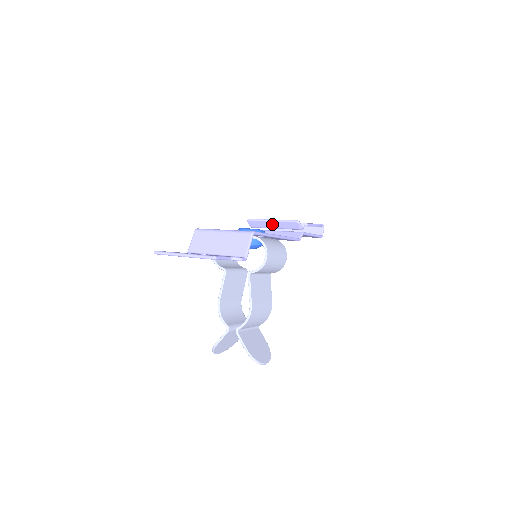
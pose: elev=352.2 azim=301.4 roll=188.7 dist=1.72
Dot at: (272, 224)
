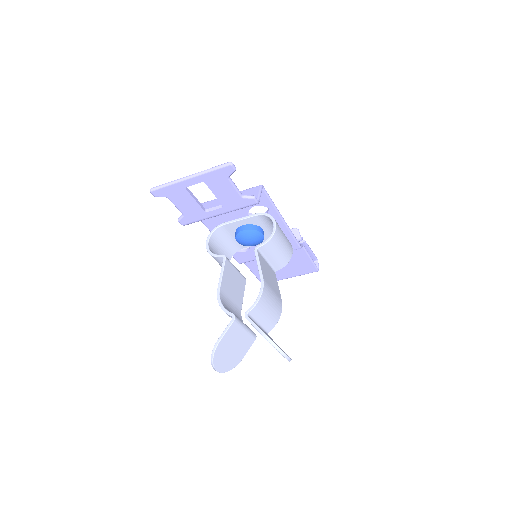
Dot at: occluded
